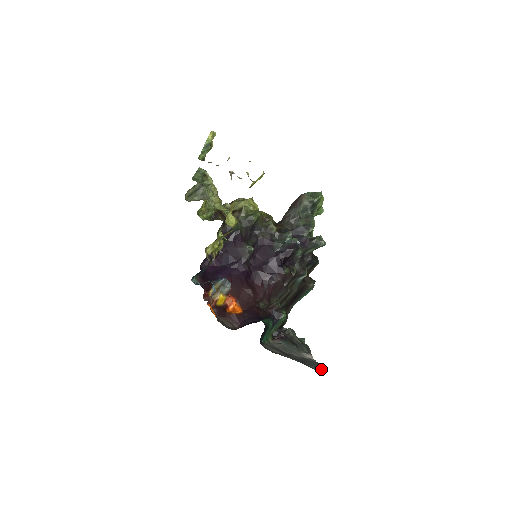
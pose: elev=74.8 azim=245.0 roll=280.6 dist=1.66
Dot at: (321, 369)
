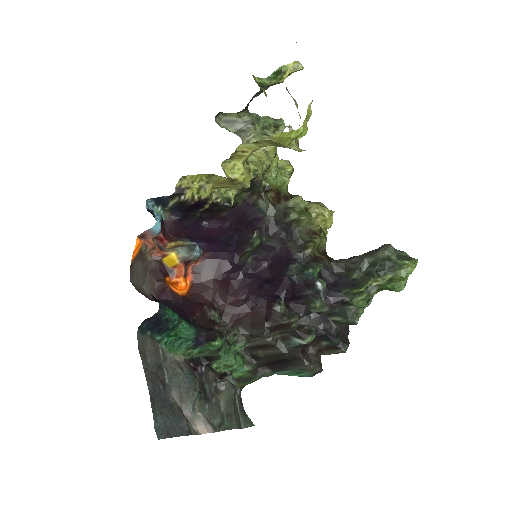
Dot at: (166, 434)
